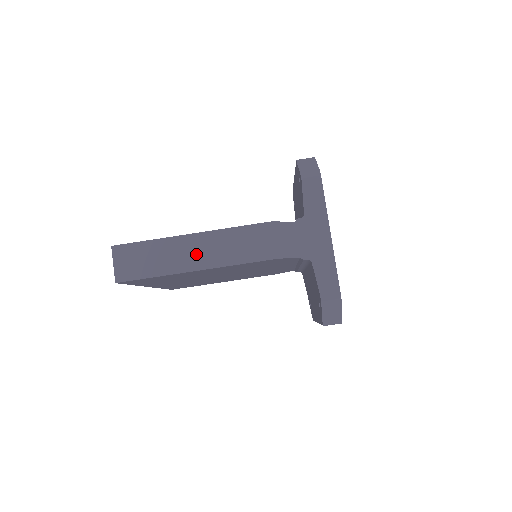
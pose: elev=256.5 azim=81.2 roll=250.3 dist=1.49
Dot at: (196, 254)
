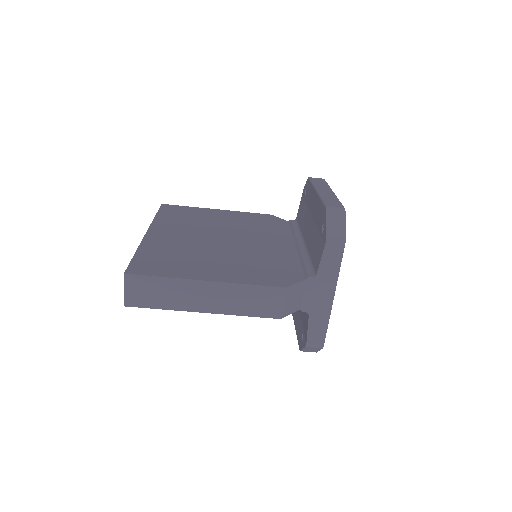
Dot at: (207, 299)
